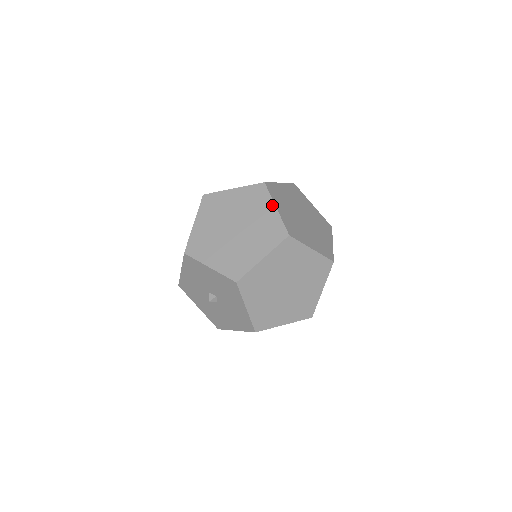
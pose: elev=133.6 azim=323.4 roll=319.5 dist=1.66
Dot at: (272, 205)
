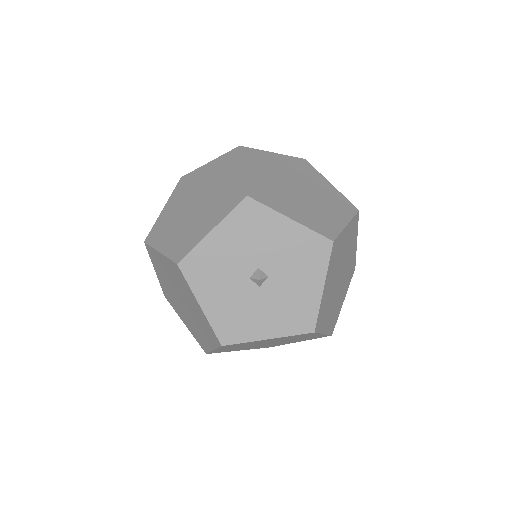
Dot at: (204, 167)
